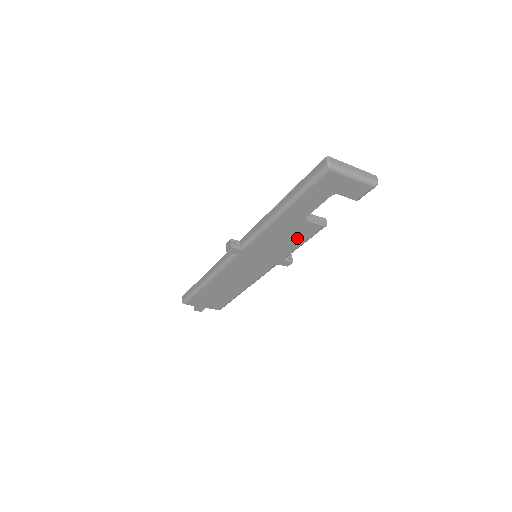
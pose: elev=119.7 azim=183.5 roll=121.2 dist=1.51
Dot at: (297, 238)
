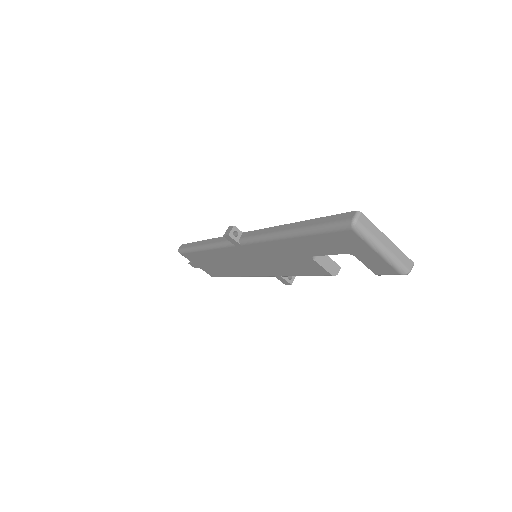
Dot at: (300, 268)
